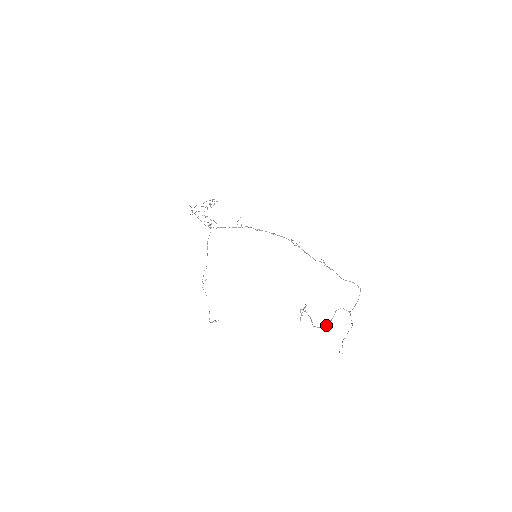
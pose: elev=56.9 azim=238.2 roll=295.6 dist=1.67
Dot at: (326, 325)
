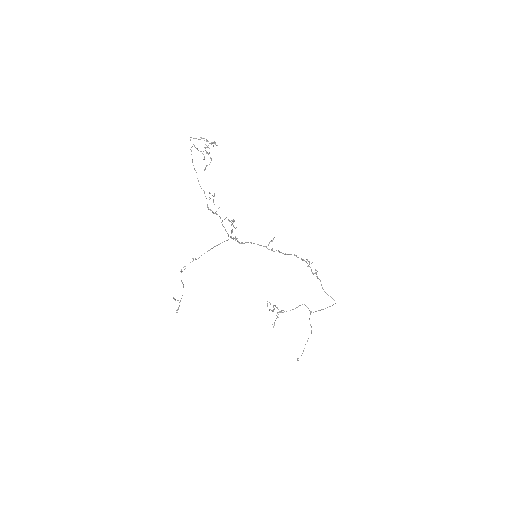
Dot at: occluded
